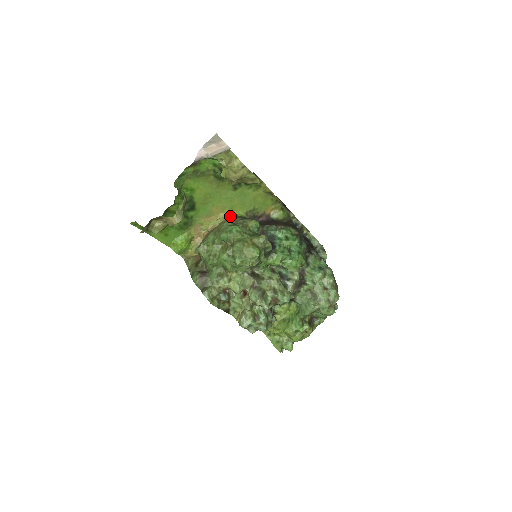
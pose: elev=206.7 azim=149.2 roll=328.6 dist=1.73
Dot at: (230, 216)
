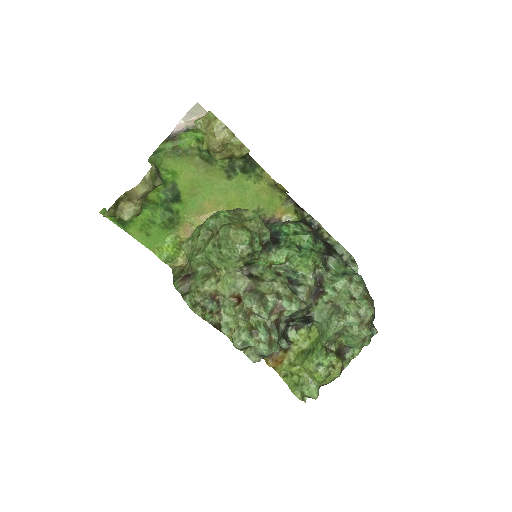
Dot at: occluded
